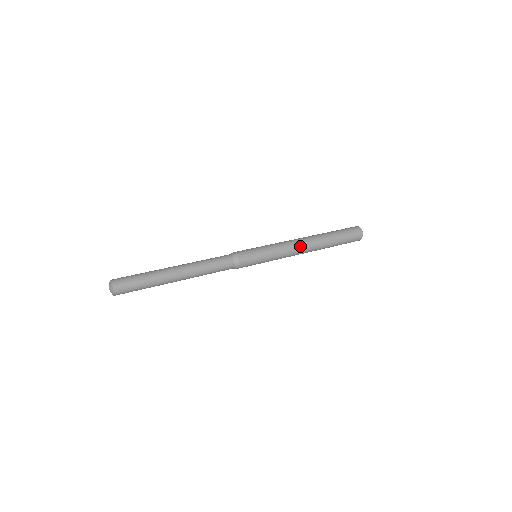
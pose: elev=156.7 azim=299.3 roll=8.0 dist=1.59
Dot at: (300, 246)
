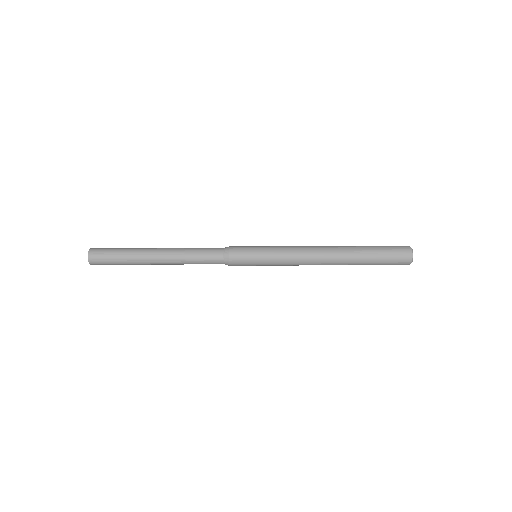
Dot at: (313, 262)
